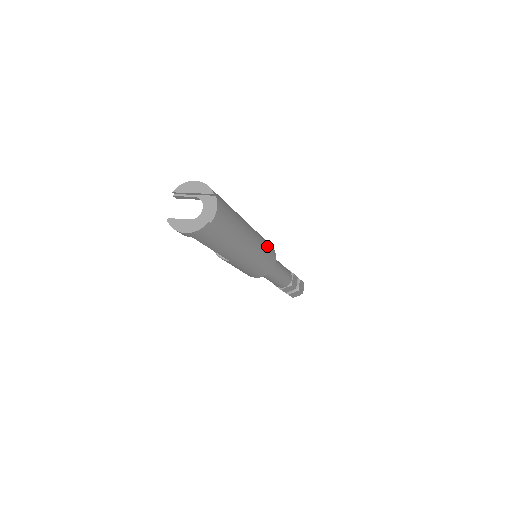
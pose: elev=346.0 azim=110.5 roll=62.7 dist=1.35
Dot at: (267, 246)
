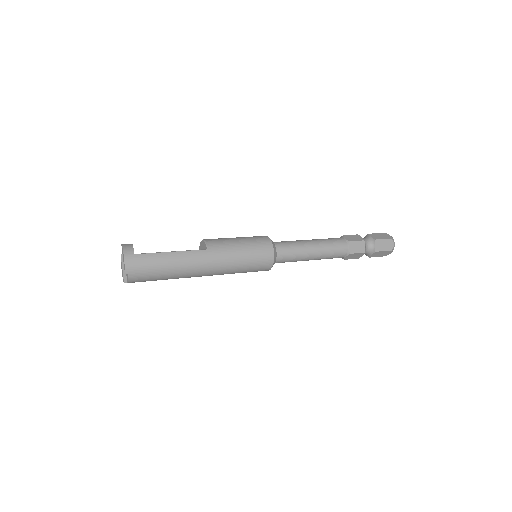
Dot at: (247, 266)
